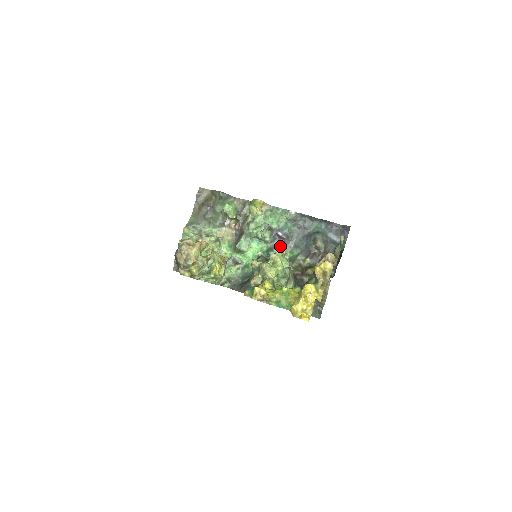
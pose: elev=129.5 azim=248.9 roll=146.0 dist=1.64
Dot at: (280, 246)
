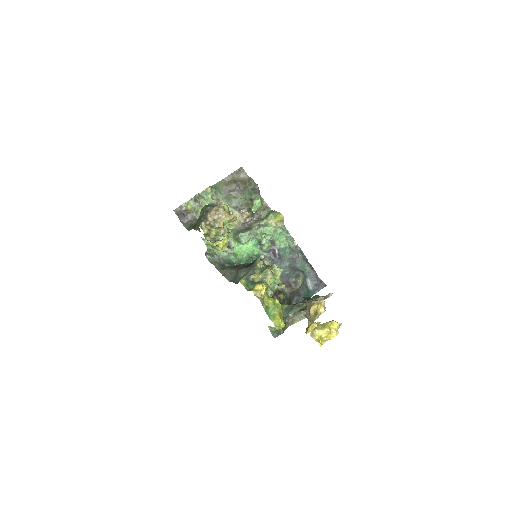
Dot at: (271, 260)
